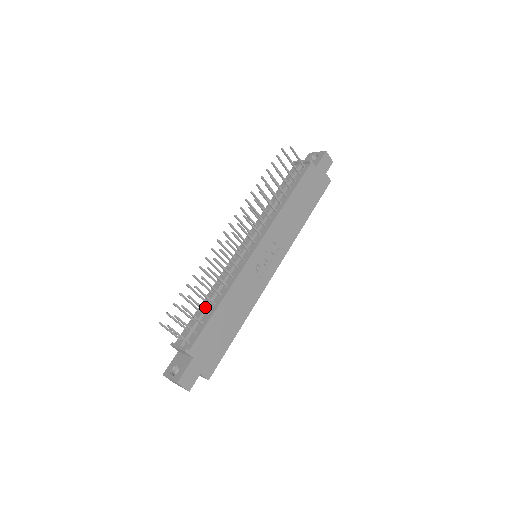
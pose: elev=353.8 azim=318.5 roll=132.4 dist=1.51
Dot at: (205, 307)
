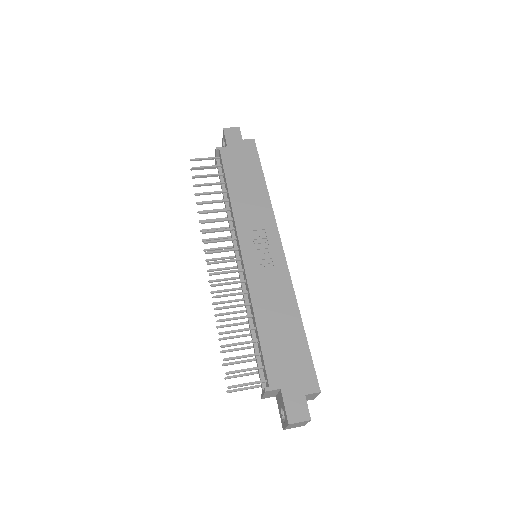
Dot at: (252, 339)
